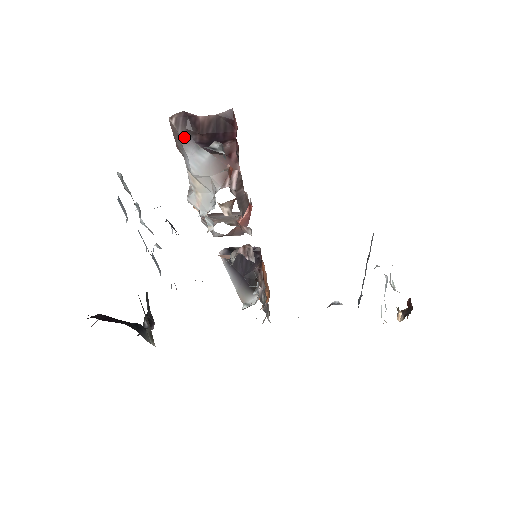
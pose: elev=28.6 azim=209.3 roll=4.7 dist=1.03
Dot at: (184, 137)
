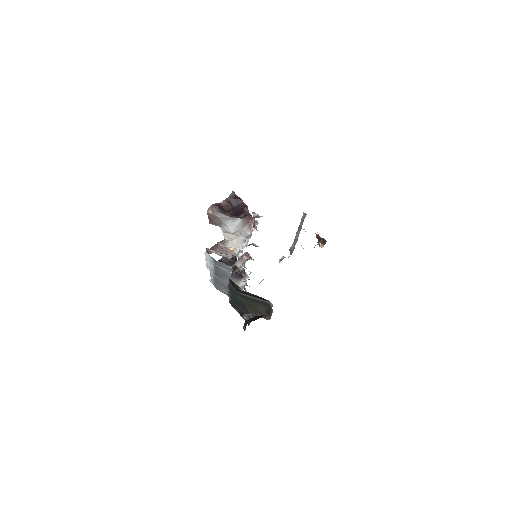
Dot at: (221, 217)
